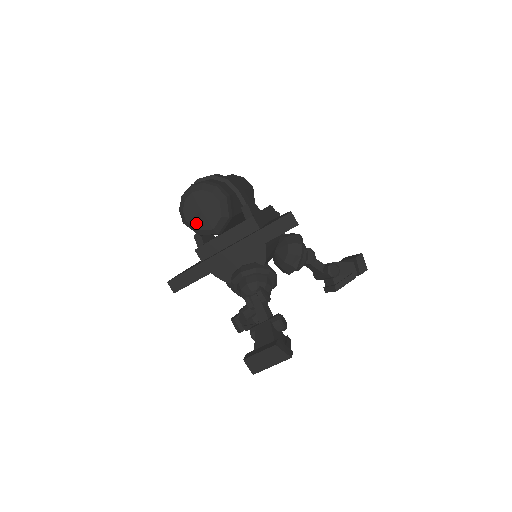
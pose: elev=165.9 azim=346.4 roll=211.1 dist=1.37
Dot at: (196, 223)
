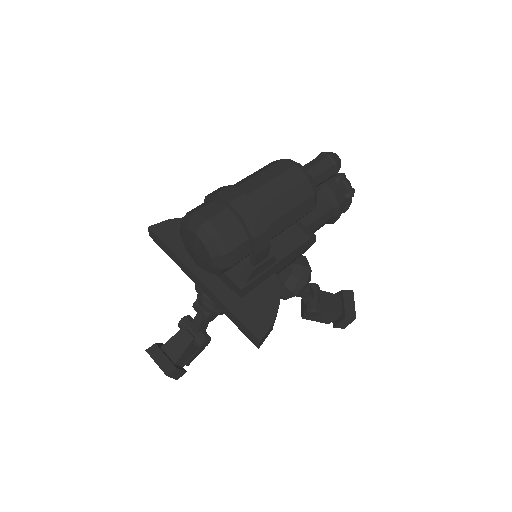
Dot at: (187, 247)
